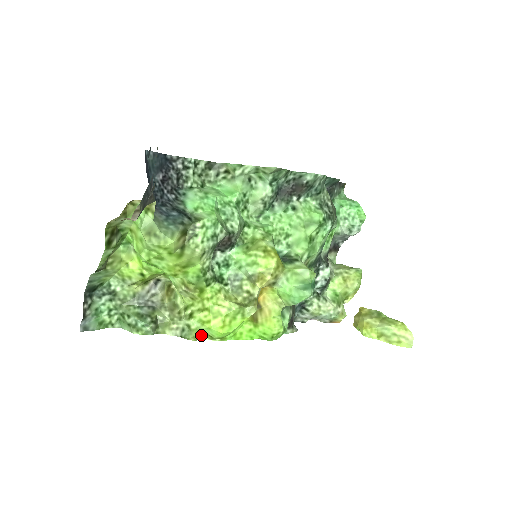
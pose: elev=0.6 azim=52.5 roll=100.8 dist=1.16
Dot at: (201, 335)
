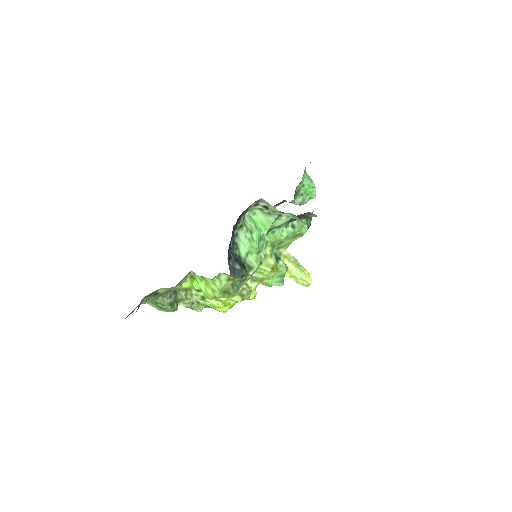
Dot at: (204, 306)
